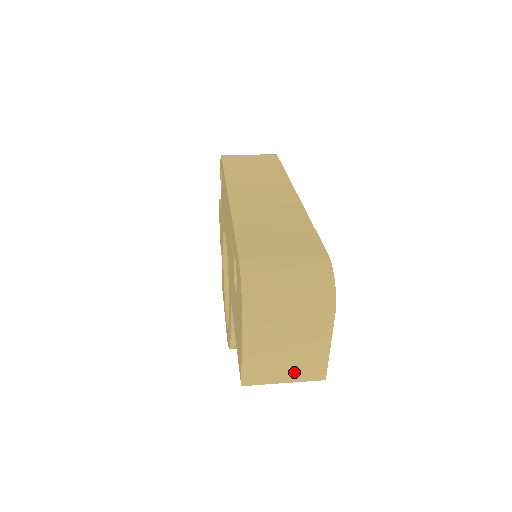
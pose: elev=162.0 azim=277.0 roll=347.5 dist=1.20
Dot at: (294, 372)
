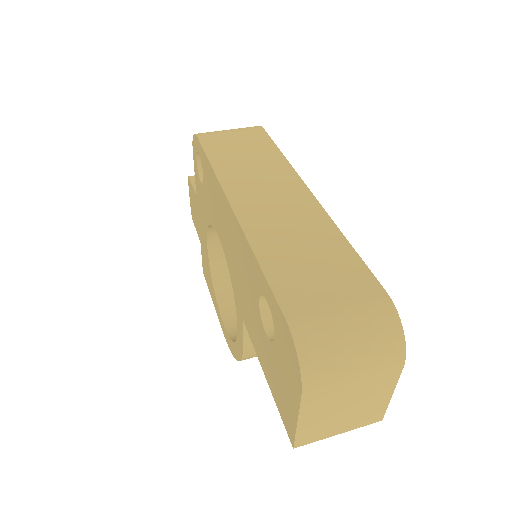
Dot at: (351, 423)
